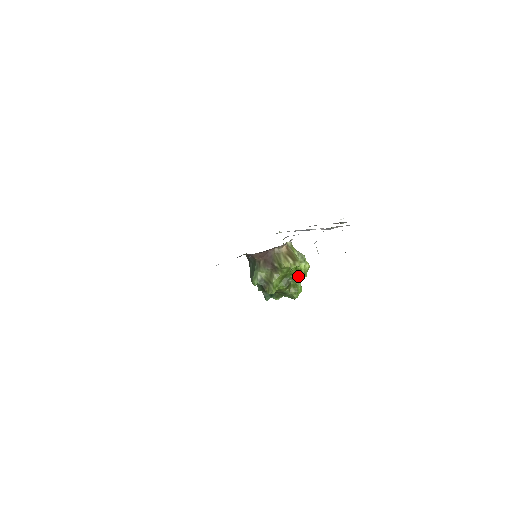
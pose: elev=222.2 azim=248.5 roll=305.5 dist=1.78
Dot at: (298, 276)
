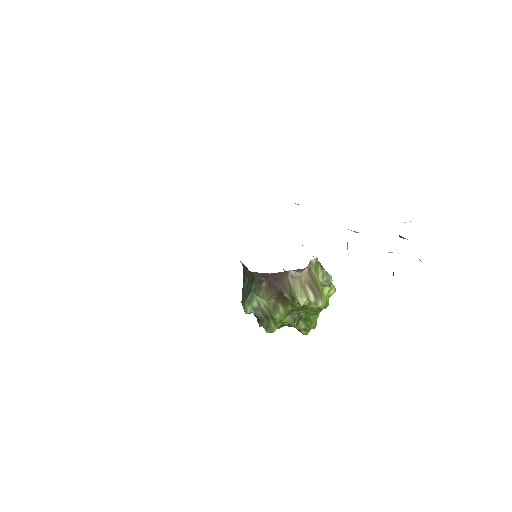
Dot at: (316, 310)
